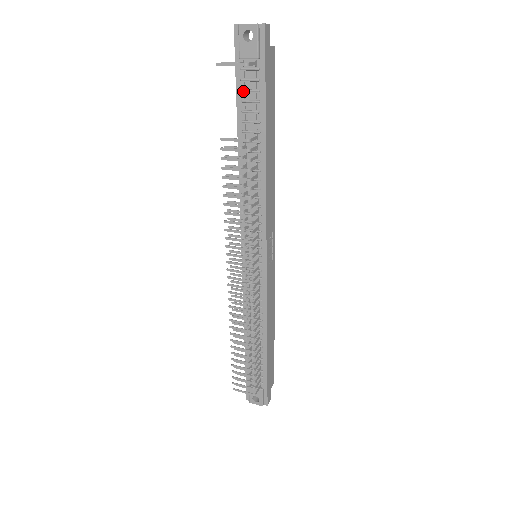
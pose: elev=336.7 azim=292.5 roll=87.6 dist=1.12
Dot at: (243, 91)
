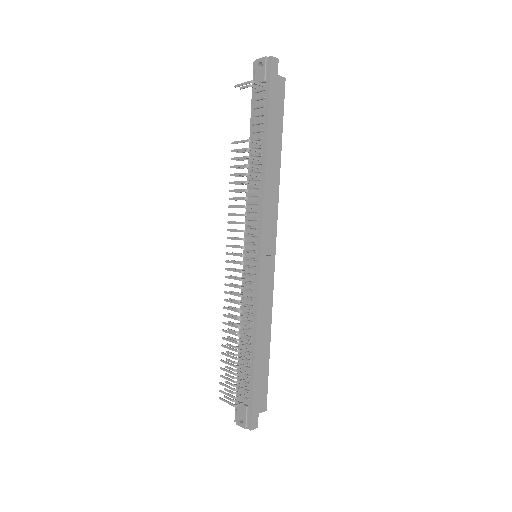
Dot at: (255, 108)
